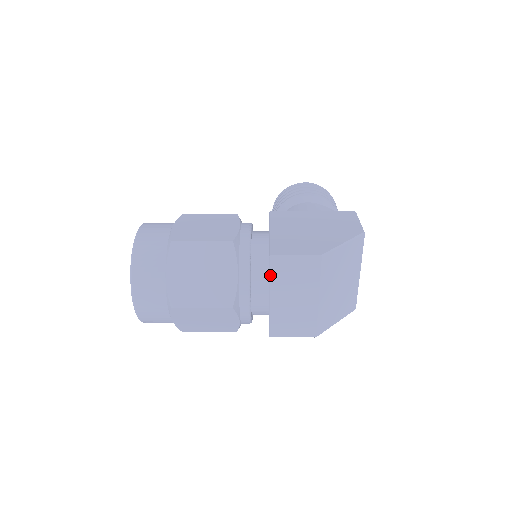
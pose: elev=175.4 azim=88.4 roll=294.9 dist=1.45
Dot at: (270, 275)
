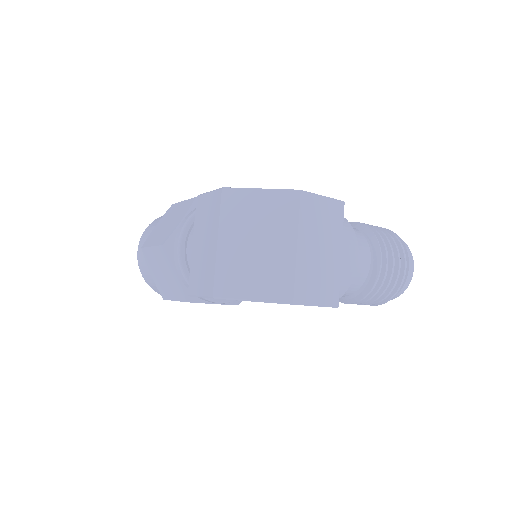
Dot at: (195, 216)
